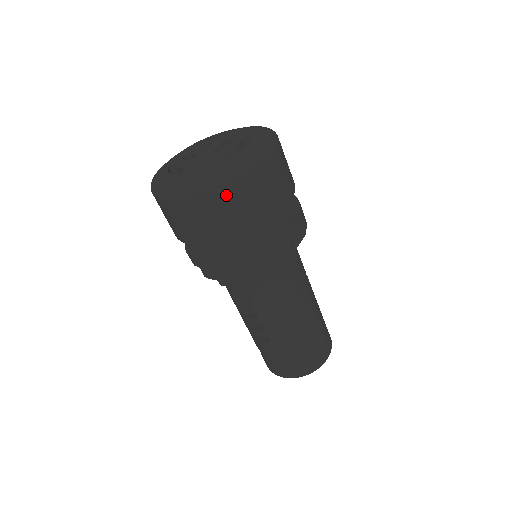
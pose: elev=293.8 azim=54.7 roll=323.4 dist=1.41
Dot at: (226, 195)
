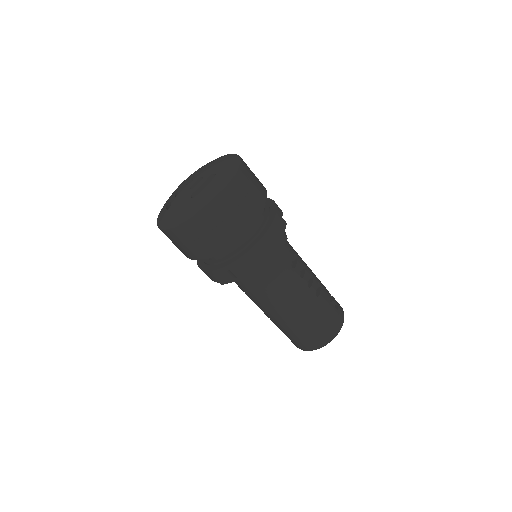
Dot at: (188, 229)
